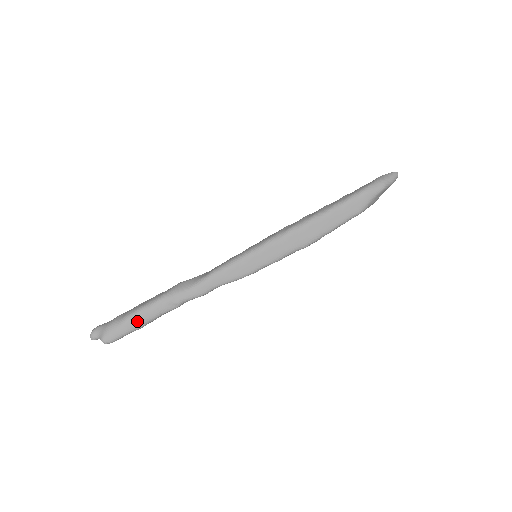
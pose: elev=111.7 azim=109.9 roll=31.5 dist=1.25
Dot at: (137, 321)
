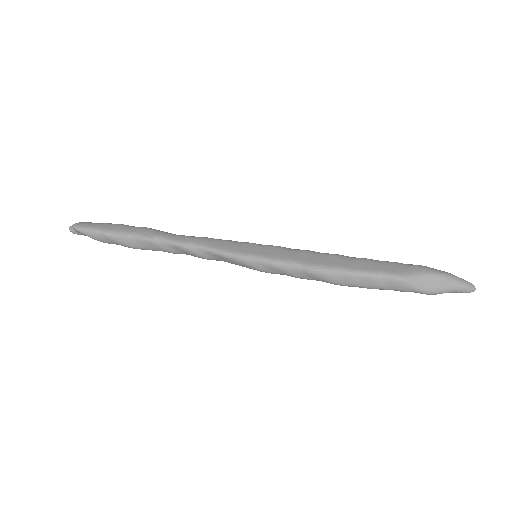
Dot at: (112, 227)
